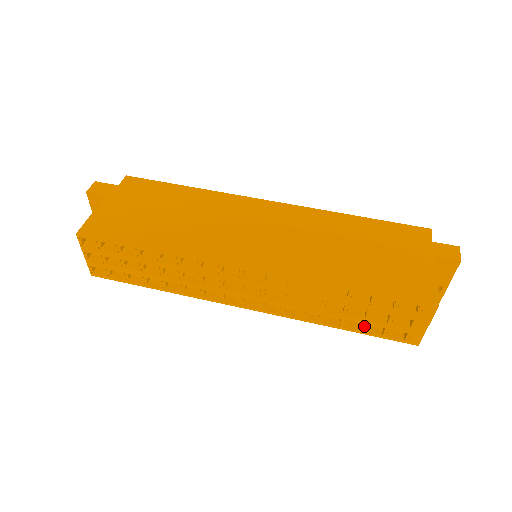
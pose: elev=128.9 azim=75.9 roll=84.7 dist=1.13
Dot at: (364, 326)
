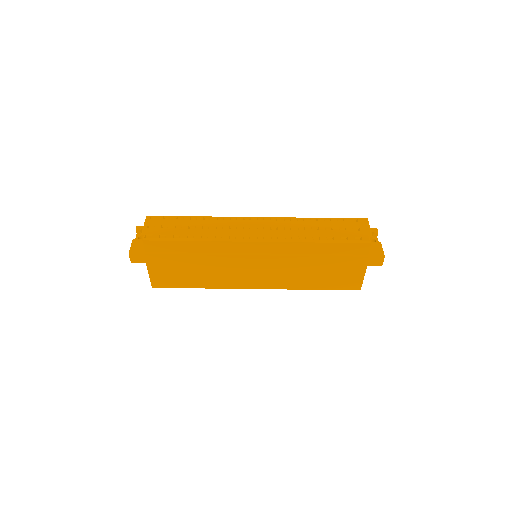
Dot at: occluded
